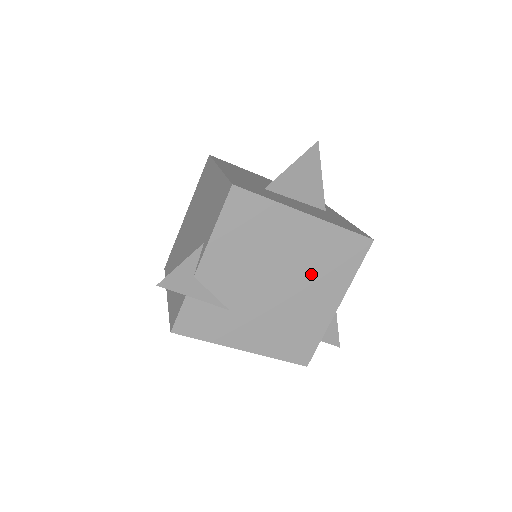
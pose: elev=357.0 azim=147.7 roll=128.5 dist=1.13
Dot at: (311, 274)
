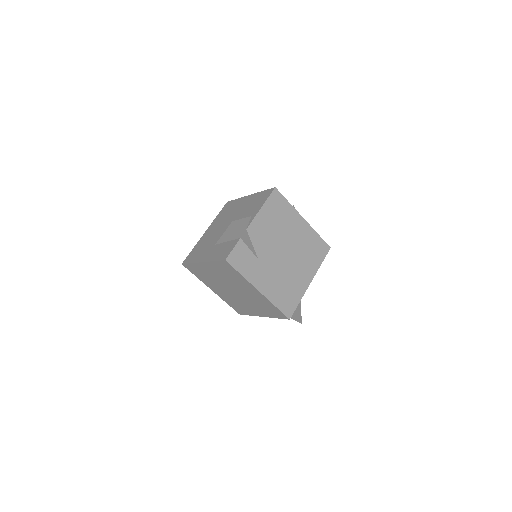
Dot at: (301, 255)
